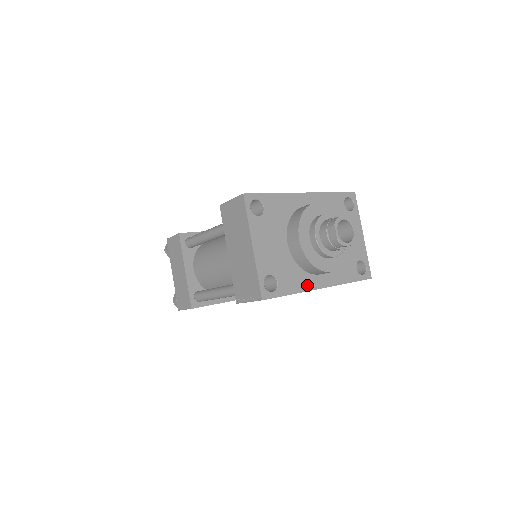
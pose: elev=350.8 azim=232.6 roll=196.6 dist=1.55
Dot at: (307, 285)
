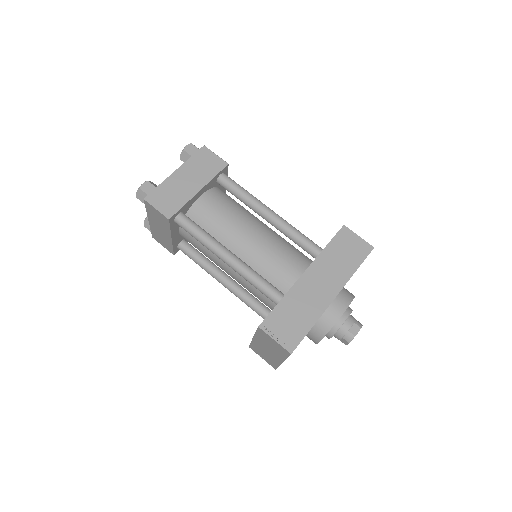
Dot at: occluded
